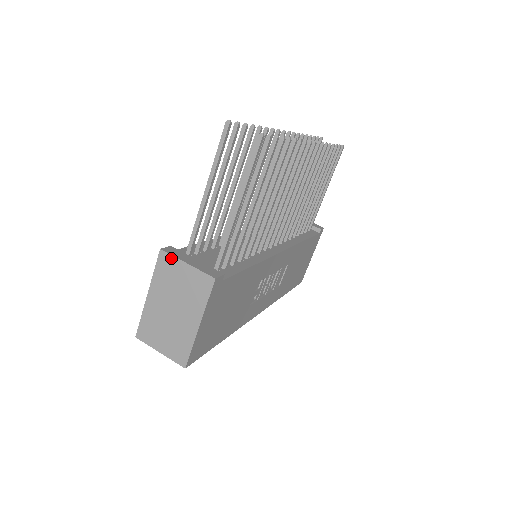
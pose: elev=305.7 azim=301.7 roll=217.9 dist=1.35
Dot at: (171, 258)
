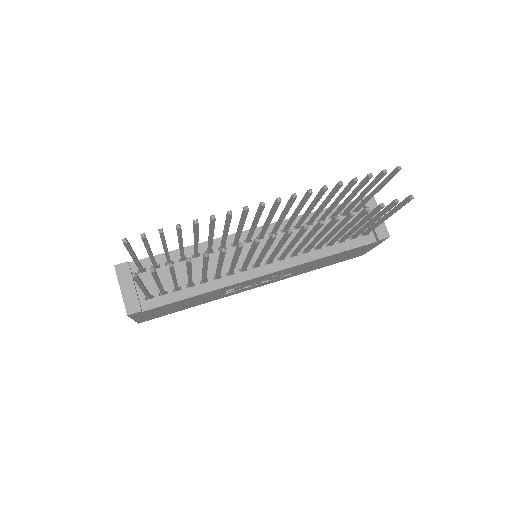
Dot at: (117, 277)
